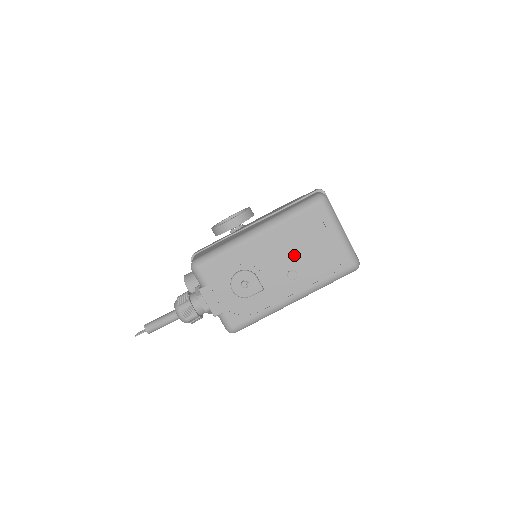
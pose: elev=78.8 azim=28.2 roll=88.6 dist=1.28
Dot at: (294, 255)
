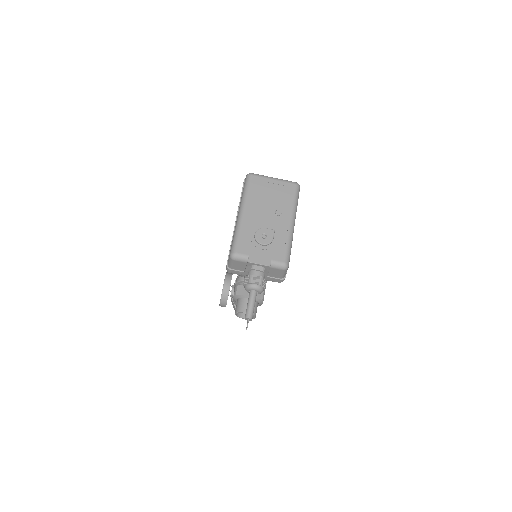
Dot at: (268, 205)
